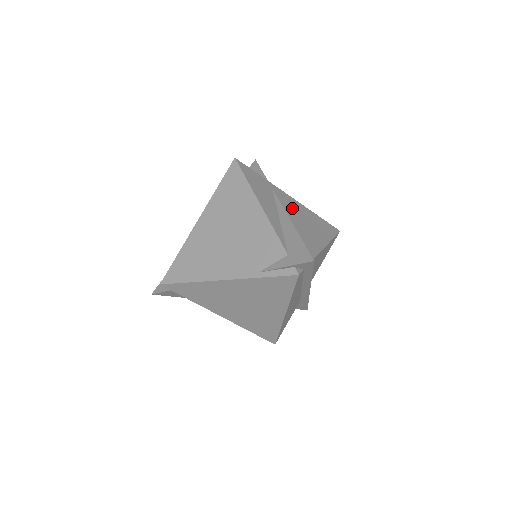
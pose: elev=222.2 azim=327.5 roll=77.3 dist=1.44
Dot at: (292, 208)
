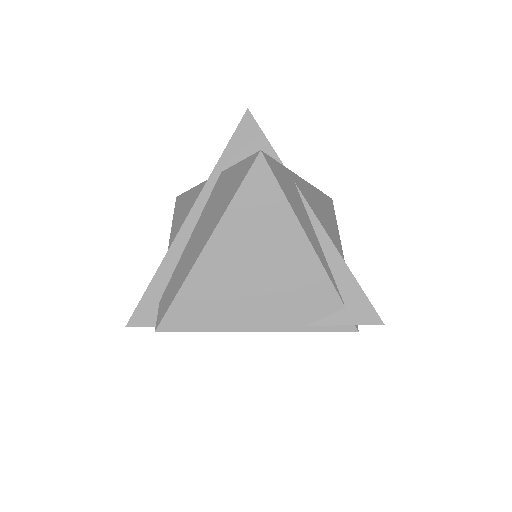
Dot at: (312, 204)
